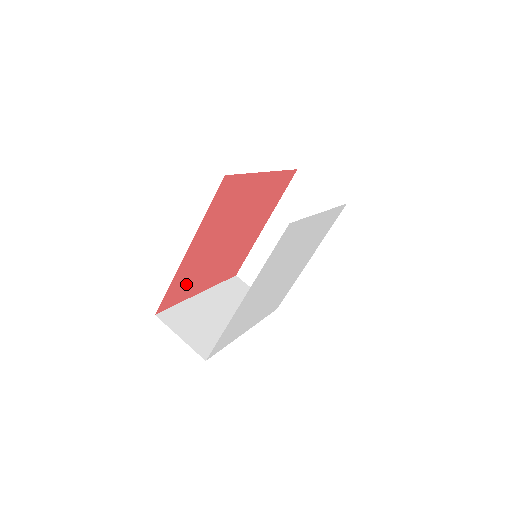
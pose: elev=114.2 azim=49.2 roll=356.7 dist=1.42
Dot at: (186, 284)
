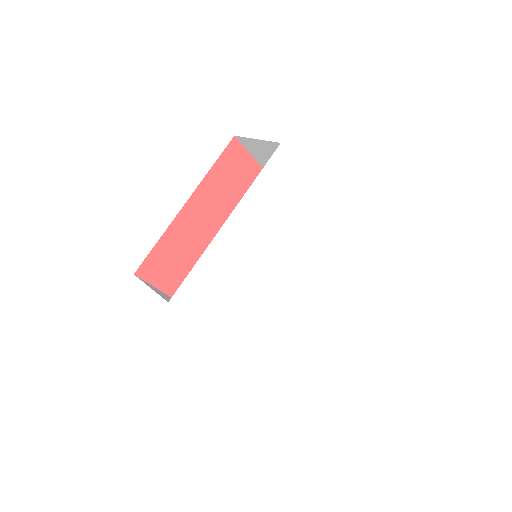
Dot at: (177, 266)
